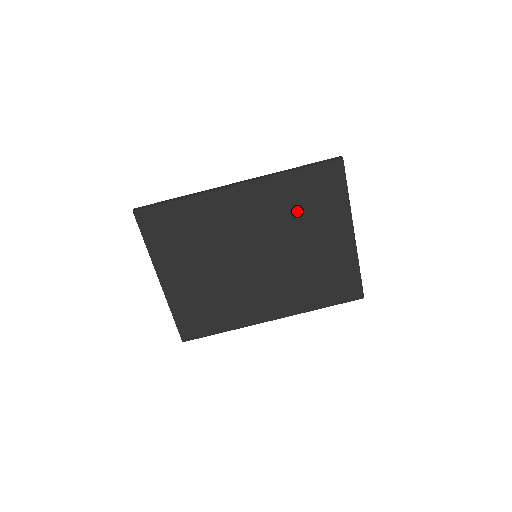
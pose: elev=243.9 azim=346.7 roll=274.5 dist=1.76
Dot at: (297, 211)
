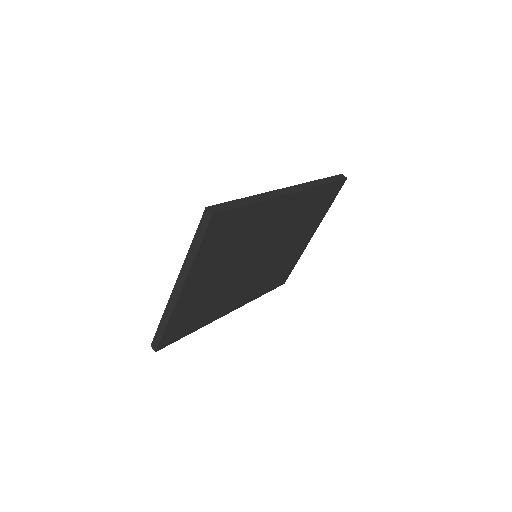
Dot at: (304, 218)
